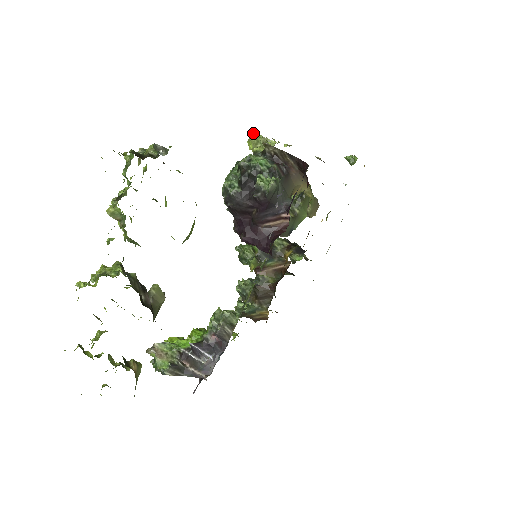
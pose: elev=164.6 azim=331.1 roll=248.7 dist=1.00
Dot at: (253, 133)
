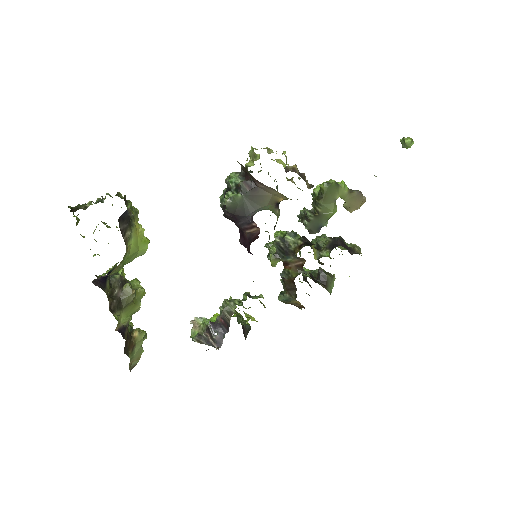
Dot at: (252, 148)
